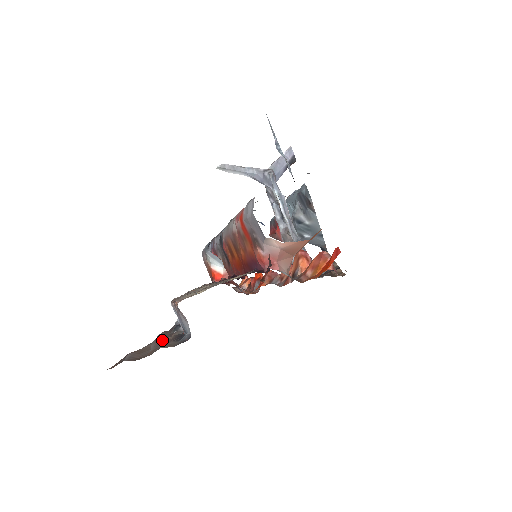
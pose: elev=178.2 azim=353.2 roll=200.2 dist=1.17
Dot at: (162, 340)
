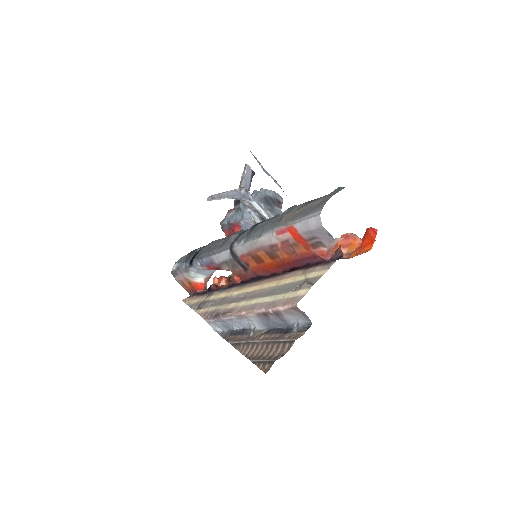
Dot at: (265, 340)
